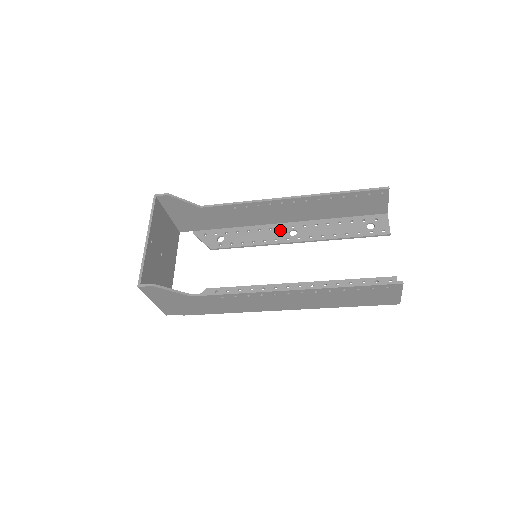
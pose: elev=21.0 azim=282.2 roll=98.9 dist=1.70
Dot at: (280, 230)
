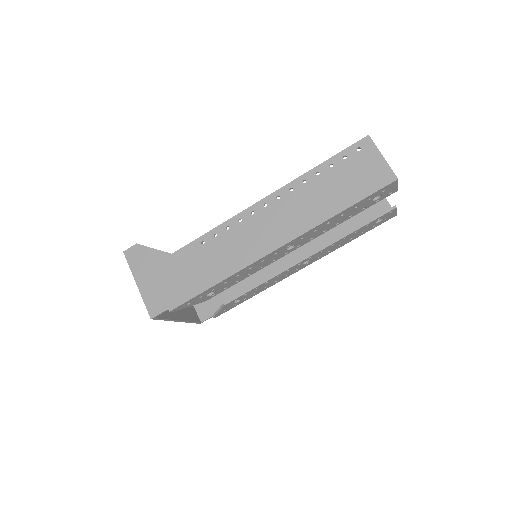
Dot at: occluded
